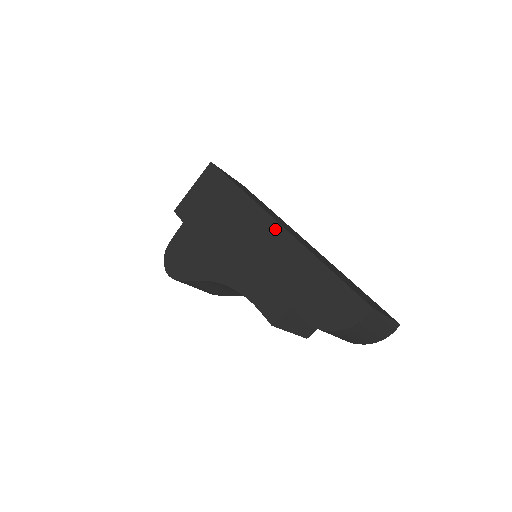
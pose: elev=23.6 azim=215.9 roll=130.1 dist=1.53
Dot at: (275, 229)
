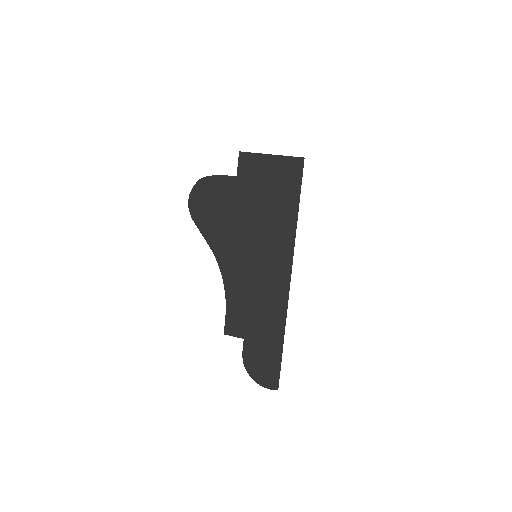
Dot at: (284, 285)
